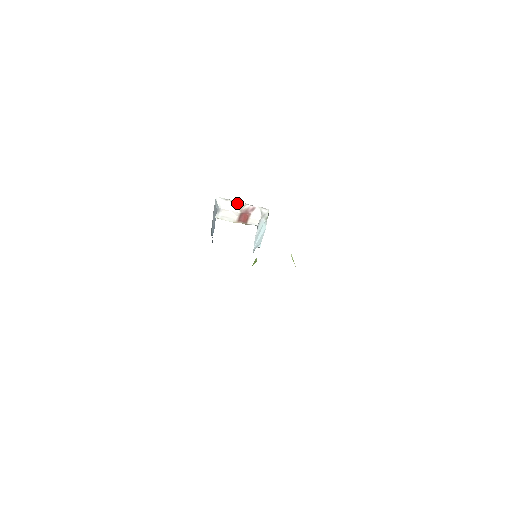
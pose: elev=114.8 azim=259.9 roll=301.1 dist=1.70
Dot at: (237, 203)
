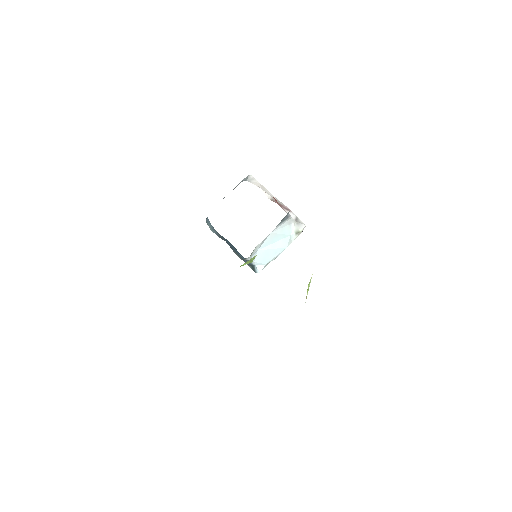
Dot at: (271, 194)
